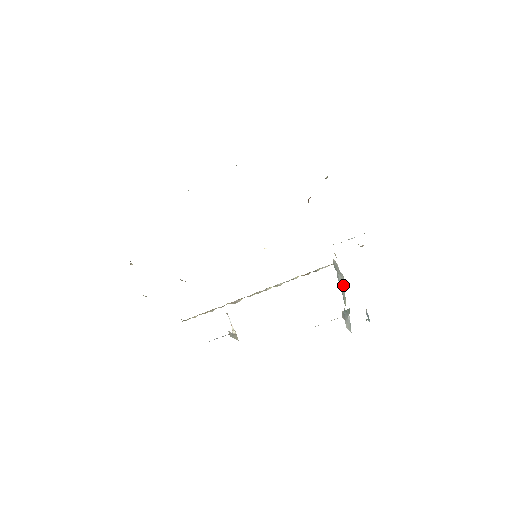
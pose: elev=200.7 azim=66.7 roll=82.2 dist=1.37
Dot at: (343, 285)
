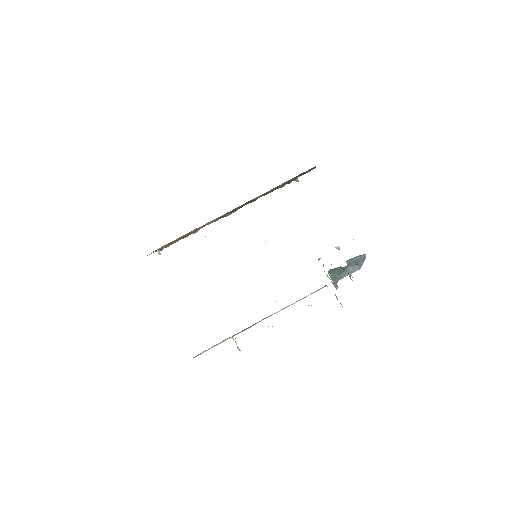
Dot at: occluded
